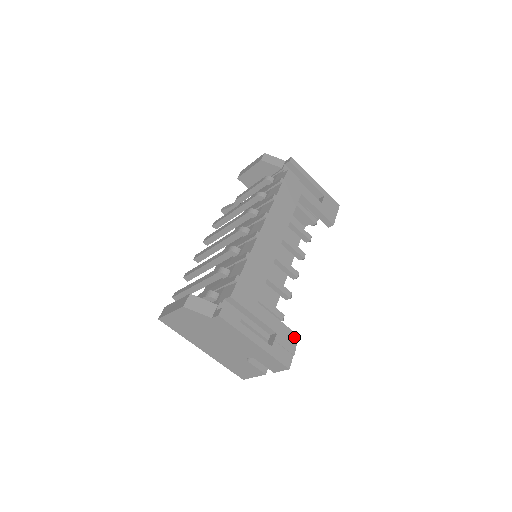
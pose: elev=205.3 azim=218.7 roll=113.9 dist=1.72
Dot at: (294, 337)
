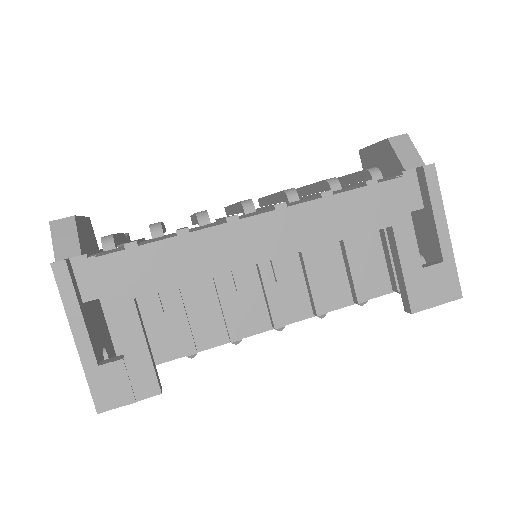
Dot at: (151, 387)
